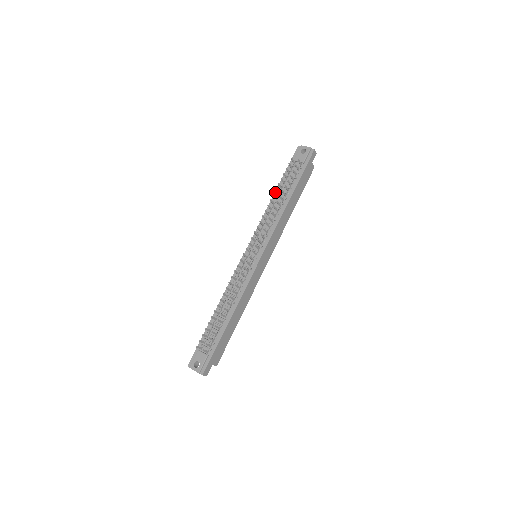
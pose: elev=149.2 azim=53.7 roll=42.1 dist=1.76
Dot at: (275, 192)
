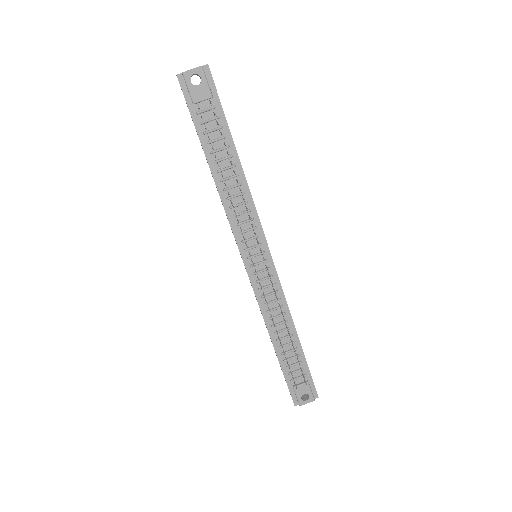
Dot at: (210, 168)
